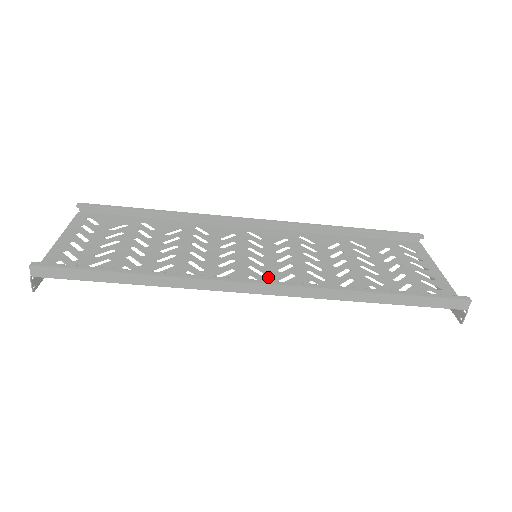
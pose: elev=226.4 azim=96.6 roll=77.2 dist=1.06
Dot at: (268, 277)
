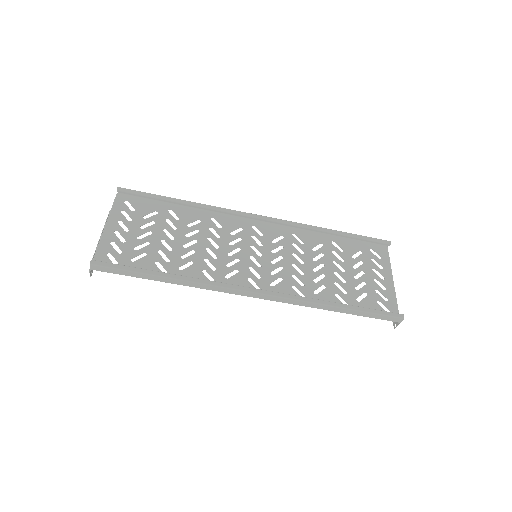
Dot at: (262, 280)
